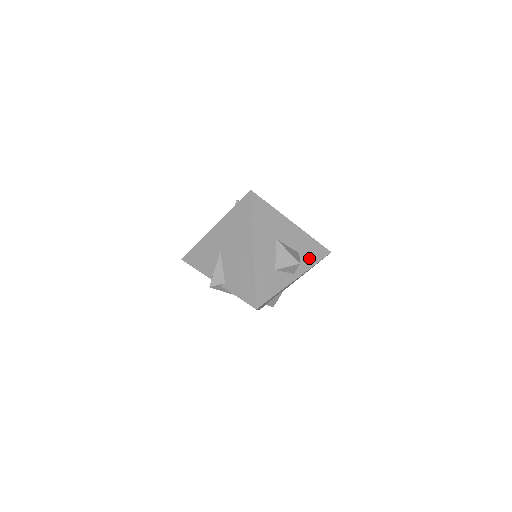
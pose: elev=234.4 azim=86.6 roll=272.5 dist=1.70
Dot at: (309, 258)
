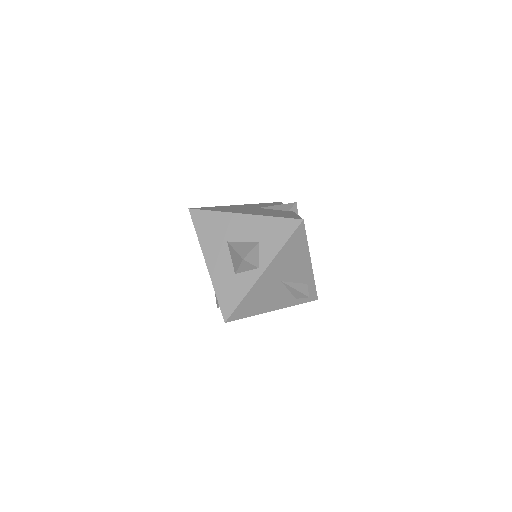
Dot at: (274, 242)
